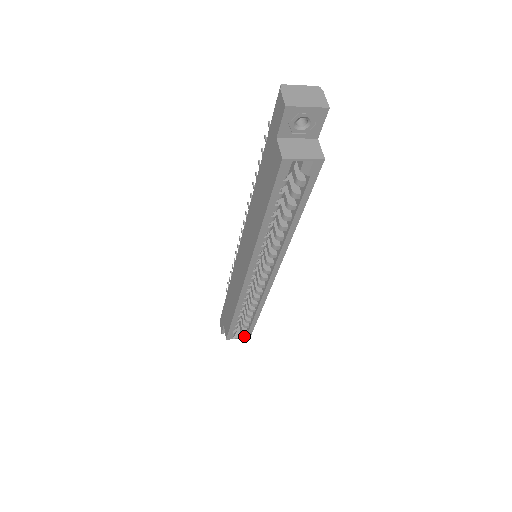
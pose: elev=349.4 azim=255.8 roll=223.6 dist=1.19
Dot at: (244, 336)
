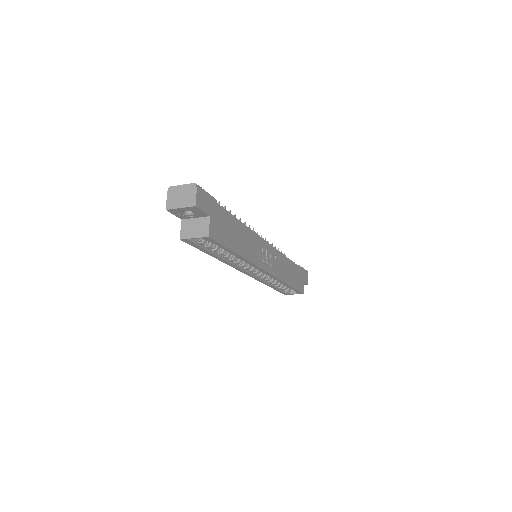
Dot at: (297, 293)
